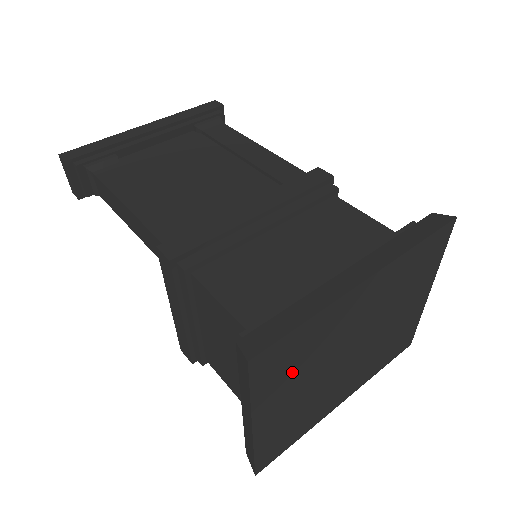
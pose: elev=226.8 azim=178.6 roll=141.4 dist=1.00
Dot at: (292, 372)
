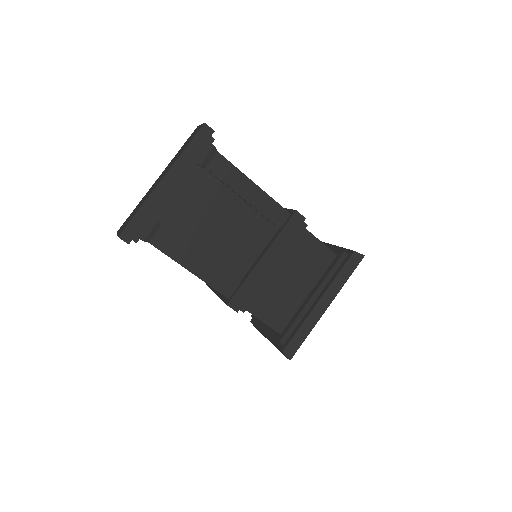
Dot at: occluded
